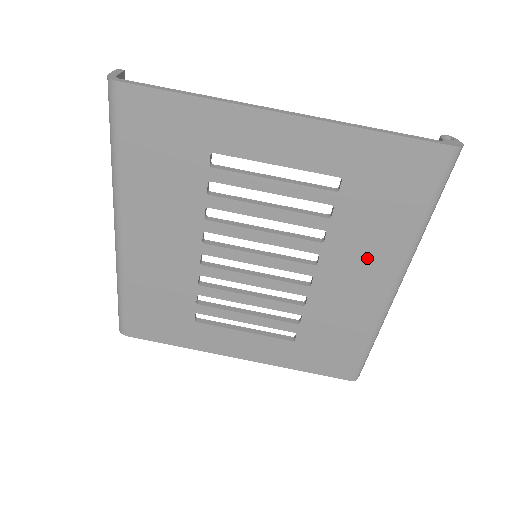
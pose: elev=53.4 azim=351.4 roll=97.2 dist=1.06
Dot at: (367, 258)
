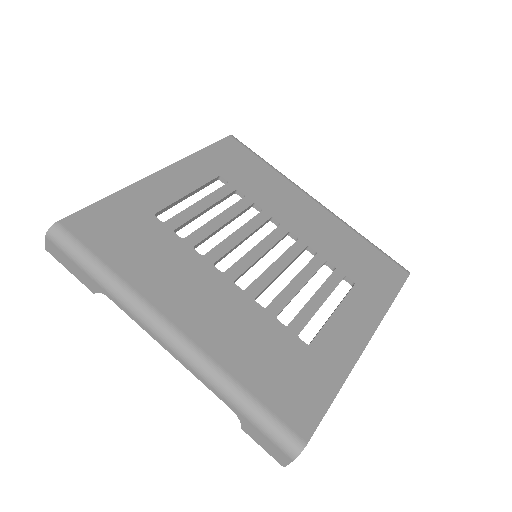
Dot at: (286, 199)
